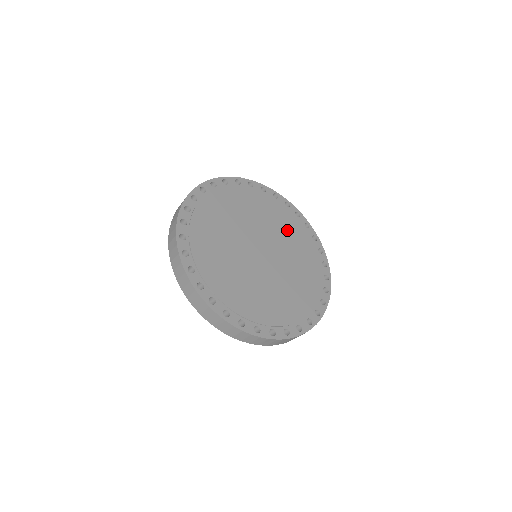
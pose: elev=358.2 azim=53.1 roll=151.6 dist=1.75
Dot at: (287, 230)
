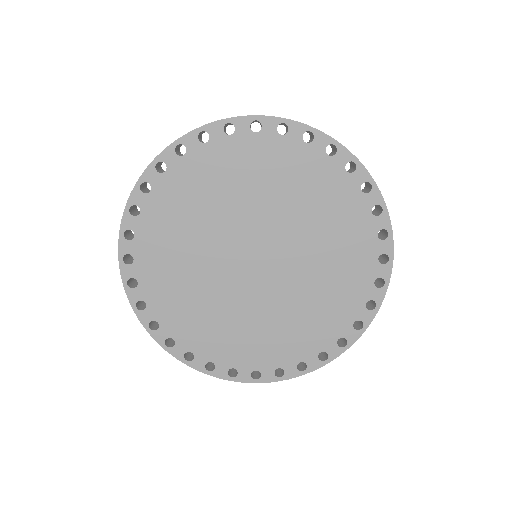
Dot at: (325, 221)
